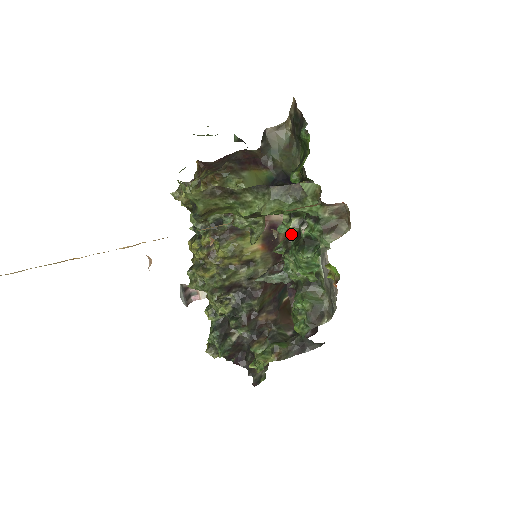
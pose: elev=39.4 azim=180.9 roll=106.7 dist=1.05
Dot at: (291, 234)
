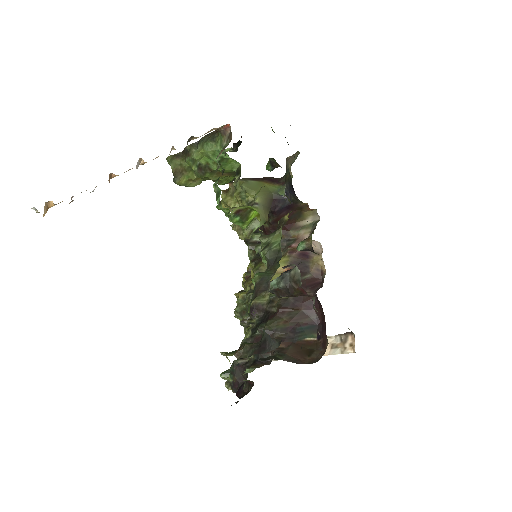
Dot at: (278, 227)
